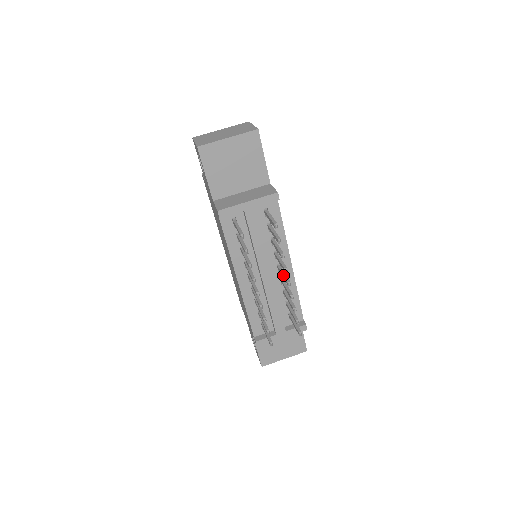
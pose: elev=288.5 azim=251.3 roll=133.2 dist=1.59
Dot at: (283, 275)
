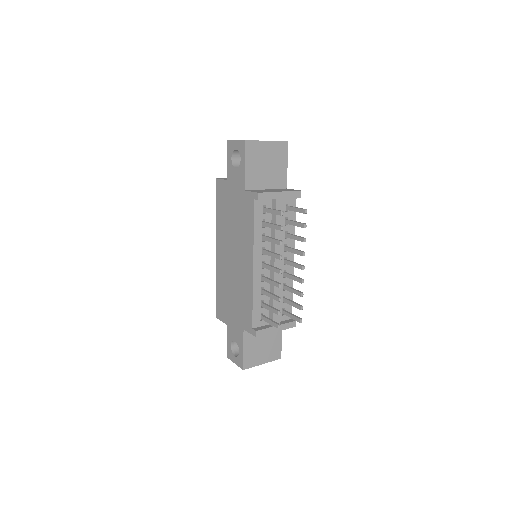
Dot at: (295, 263)
